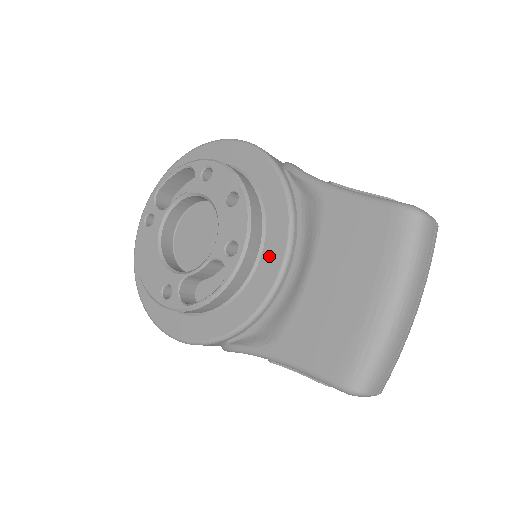
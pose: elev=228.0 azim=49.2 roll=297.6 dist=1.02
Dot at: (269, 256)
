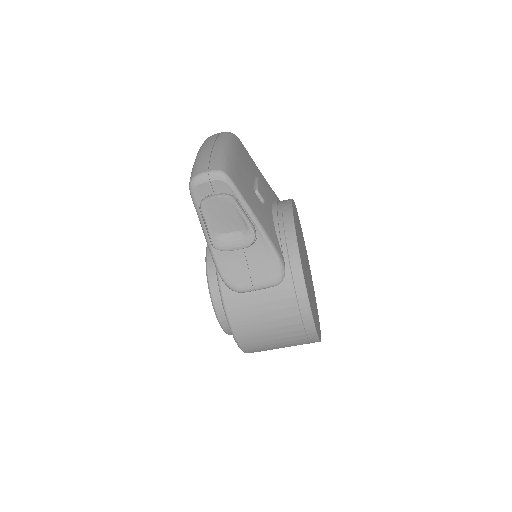
Dot at: occluded
